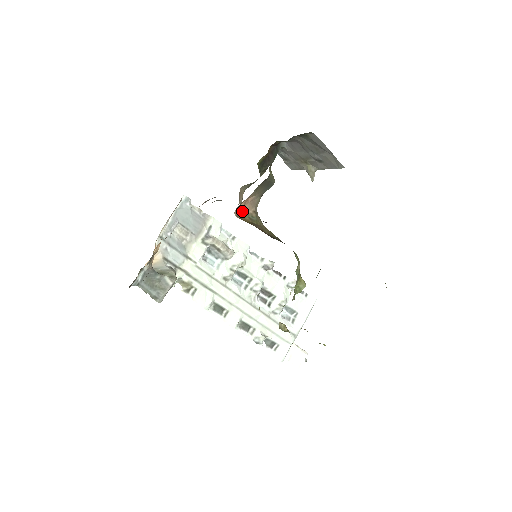
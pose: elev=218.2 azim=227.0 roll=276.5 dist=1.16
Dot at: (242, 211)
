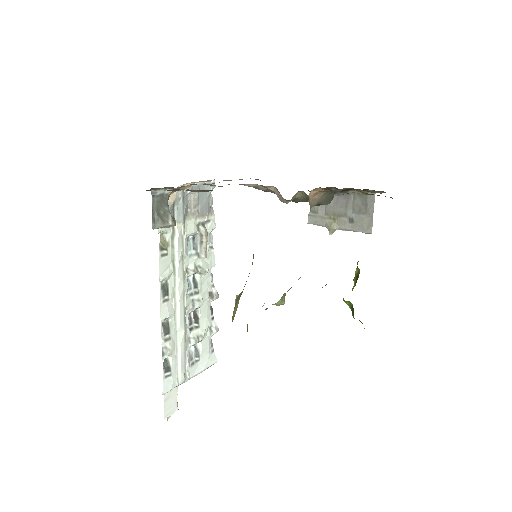
Dot at: (310, 197)
